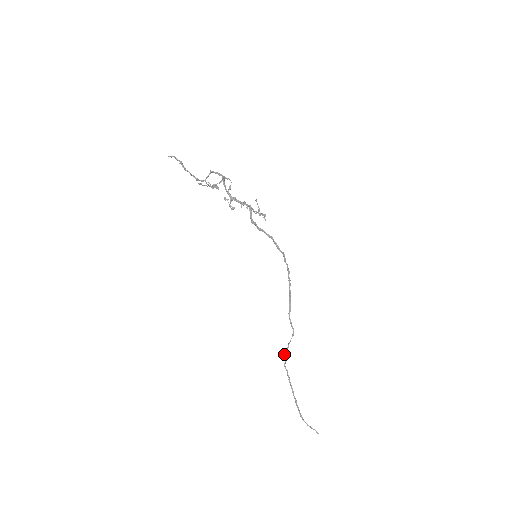
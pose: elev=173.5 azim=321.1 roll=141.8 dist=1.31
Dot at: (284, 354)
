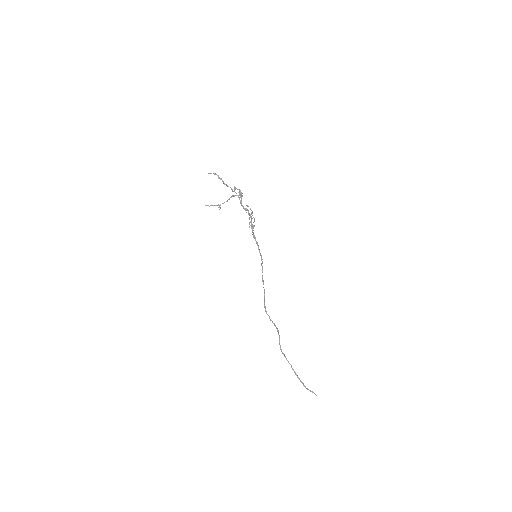
Dot at: (279, 338)
